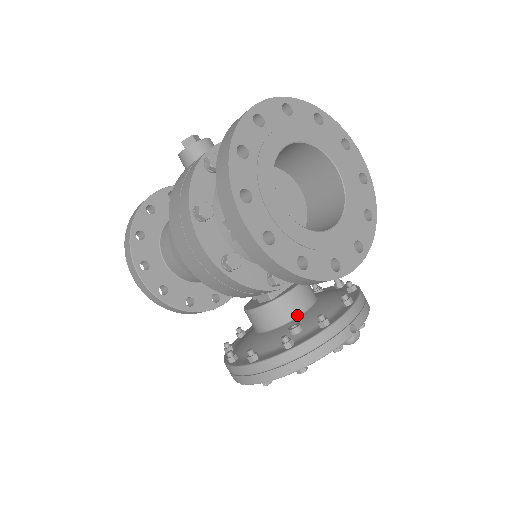
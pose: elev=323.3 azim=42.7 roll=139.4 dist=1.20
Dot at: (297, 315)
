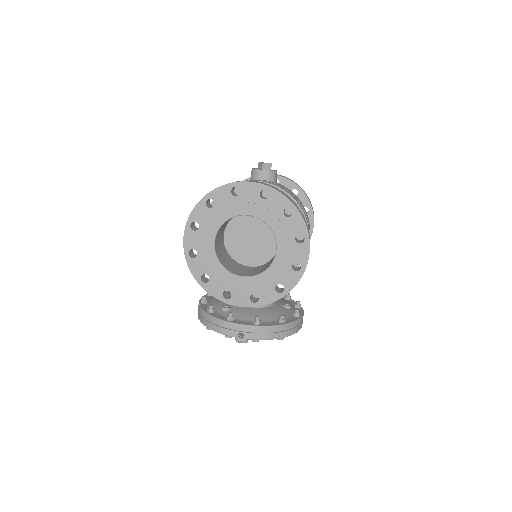
Dot at: occluded
